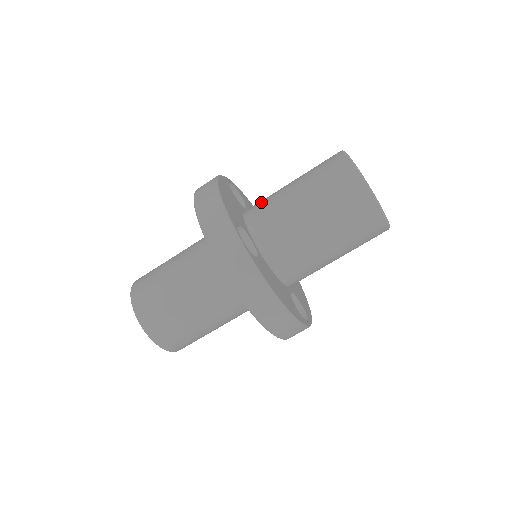
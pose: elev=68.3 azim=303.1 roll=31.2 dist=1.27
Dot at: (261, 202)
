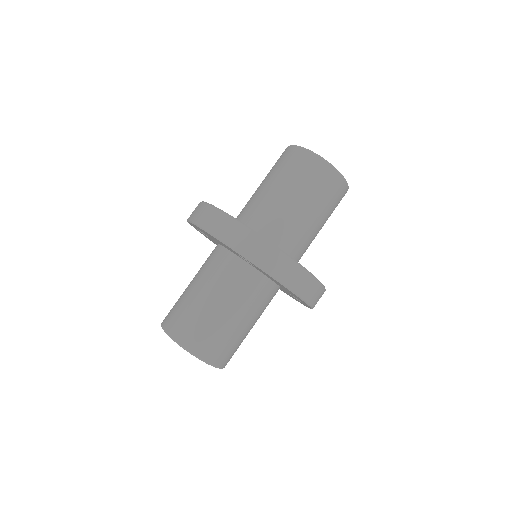
Dot at: (246, 209)
